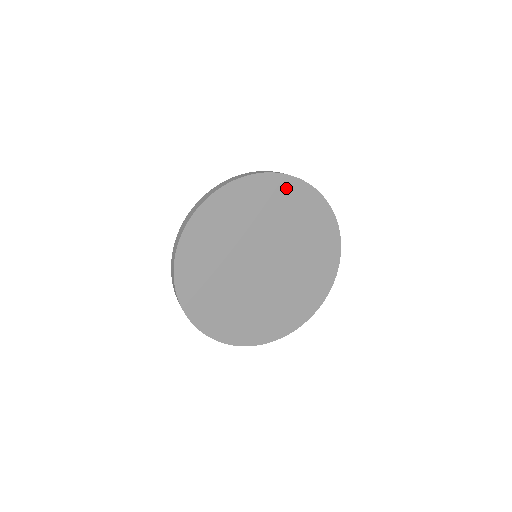
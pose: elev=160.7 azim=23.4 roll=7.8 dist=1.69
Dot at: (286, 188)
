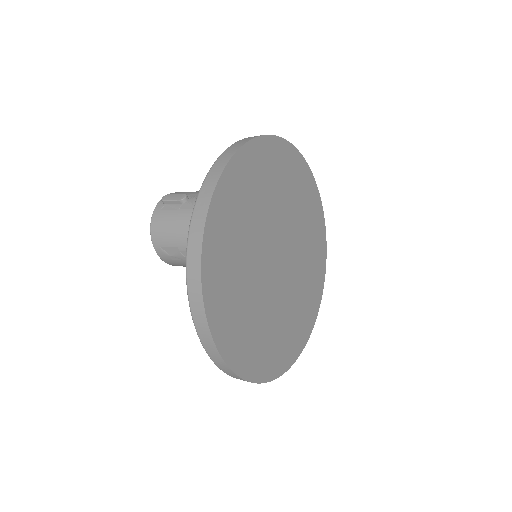
Dot at: (262, 155)
